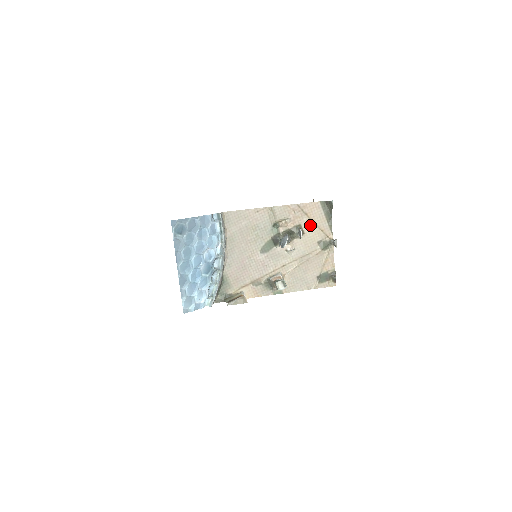
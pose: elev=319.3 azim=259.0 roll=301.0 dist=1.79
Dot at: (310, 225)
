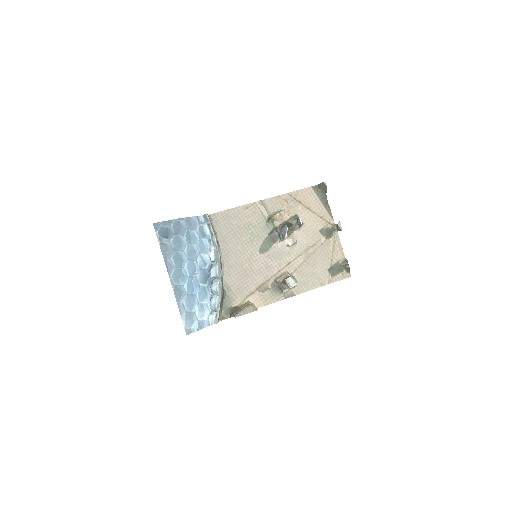
Dot at: (307, 214)
